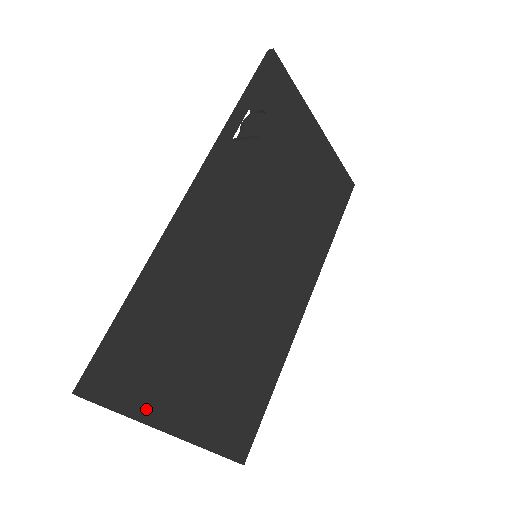
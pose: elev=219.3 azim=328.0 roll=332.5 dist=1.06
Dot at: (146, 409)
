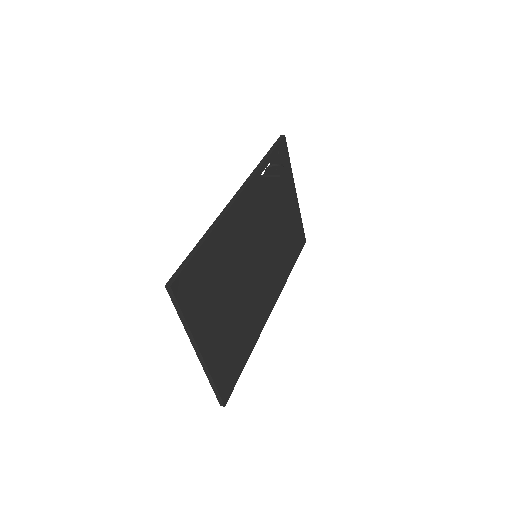
Dot at: (193, 321)
